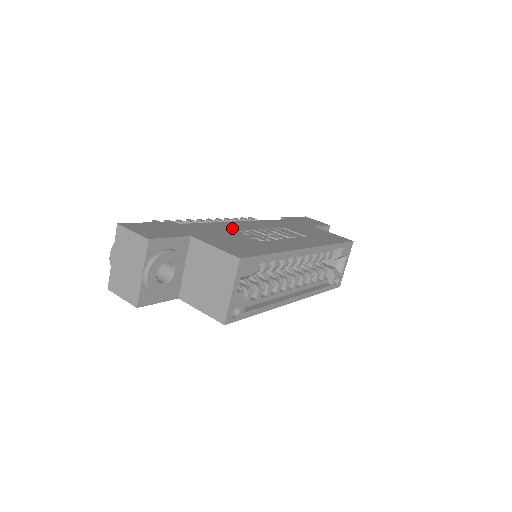
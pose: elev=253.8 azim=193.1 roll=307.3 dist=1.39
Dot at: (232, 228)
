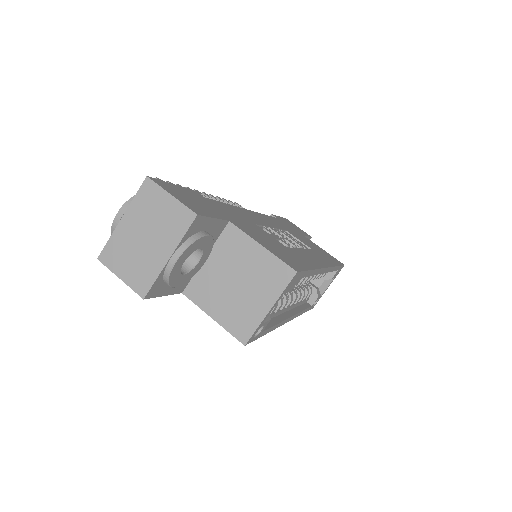
Dot at: (251, 219)
